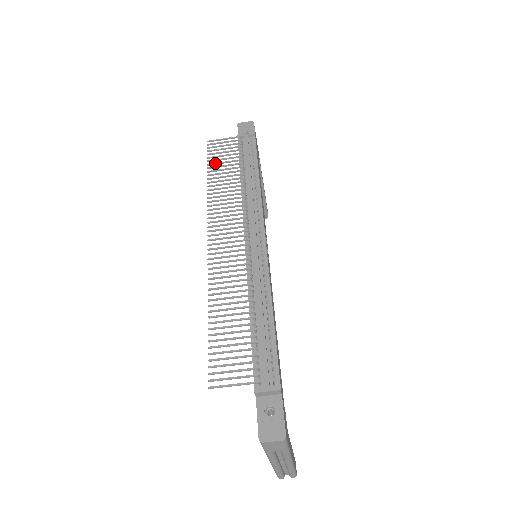
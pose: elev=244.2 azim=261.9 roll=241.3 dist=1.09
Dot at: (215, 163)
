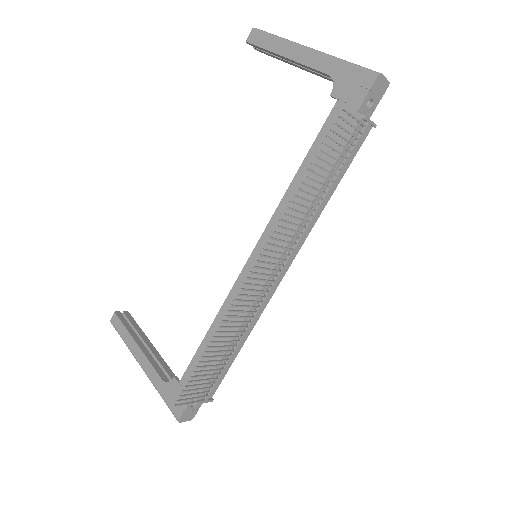
Dot at: (322, 160)
